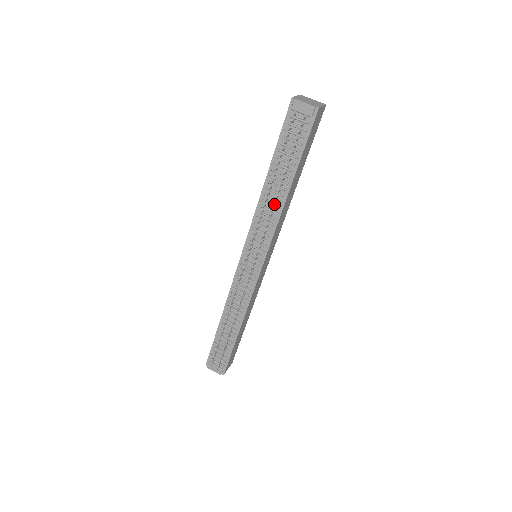
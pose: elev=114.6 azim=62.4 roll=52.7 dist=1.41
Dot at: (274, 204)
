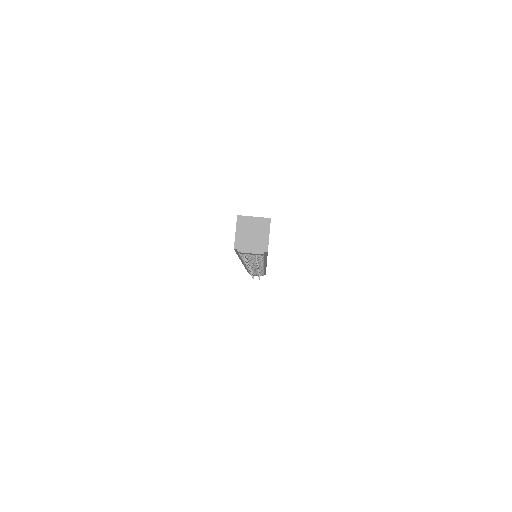
Dot at: occluded
